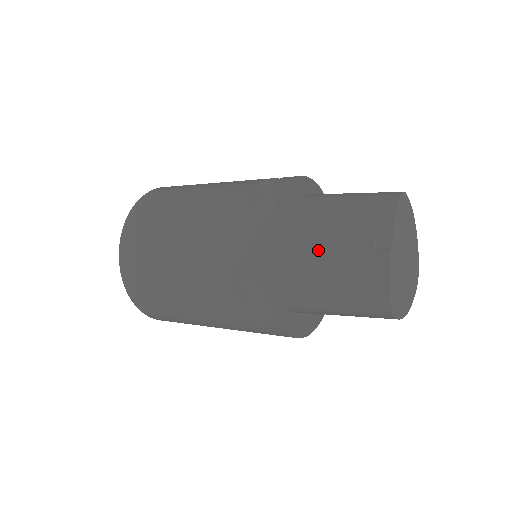
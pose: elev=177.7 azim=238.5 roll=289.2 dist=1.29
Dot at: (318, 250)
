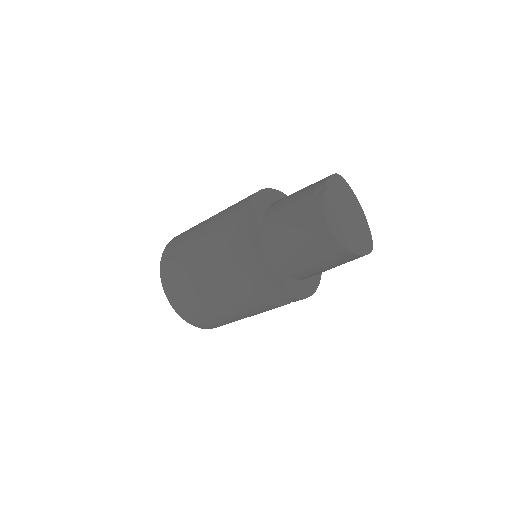
Dot at: (283, 210)
